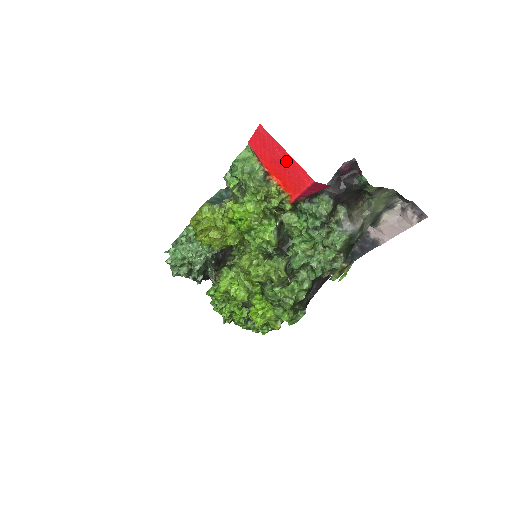
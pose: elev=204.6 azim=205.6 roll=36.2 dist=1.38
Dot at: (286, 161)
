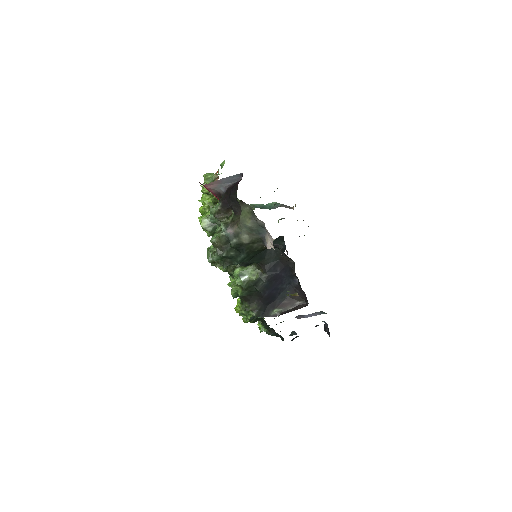
Dot at: occluded
